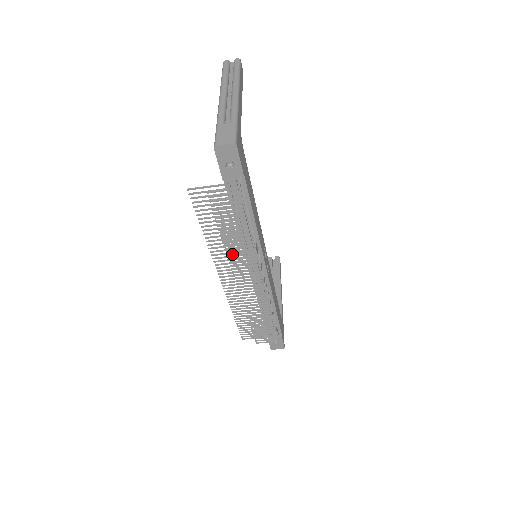
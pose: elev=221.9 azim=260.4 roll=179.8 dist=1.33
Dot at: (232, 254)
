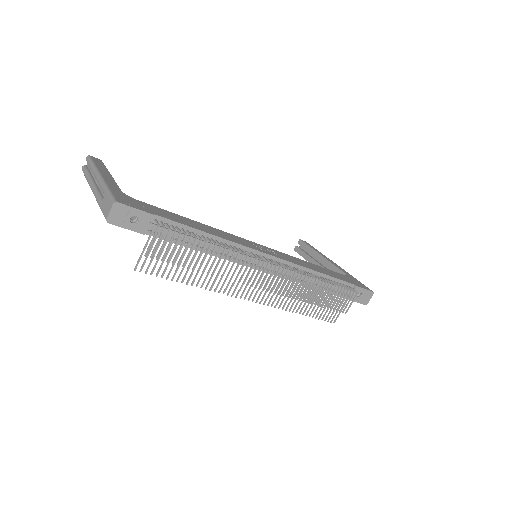
Dot at: (227, 274)
